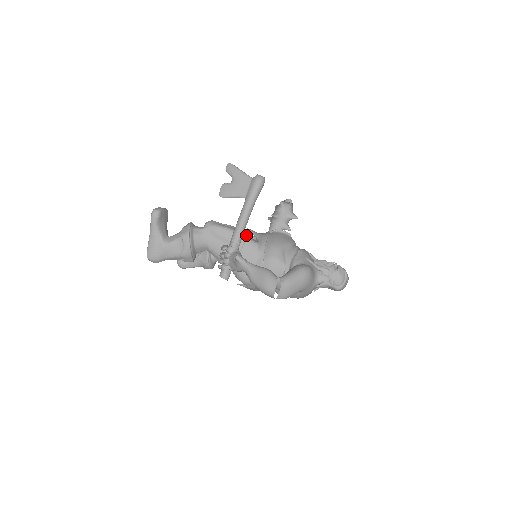
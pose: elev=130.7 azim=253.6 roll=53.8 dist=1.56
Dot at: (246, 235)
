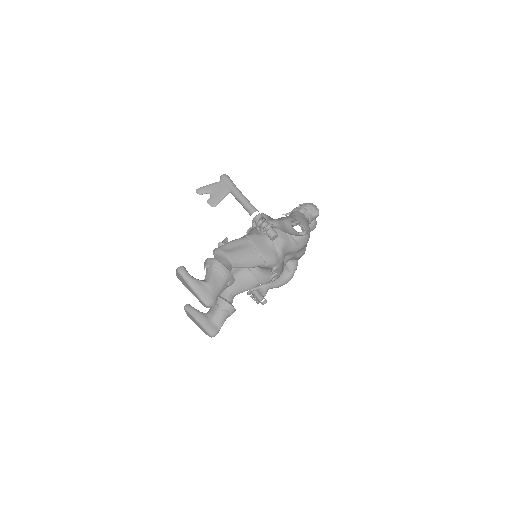
Dot at: (242, 238)
